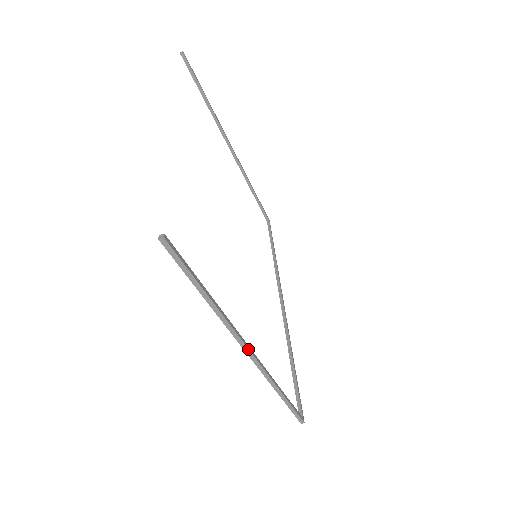
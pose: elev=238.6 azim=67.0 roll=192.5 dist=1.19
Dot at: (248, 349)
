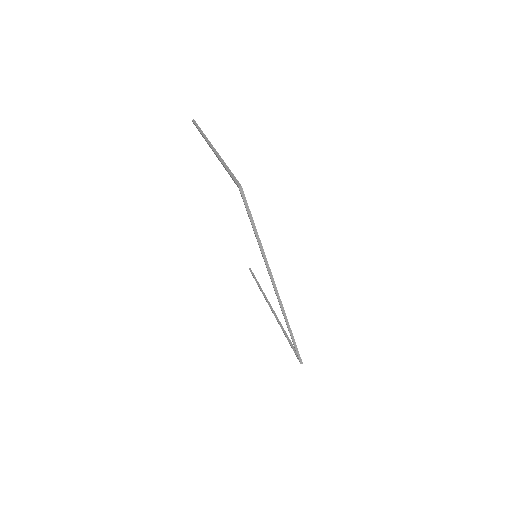
Dot at: (212, 145)
